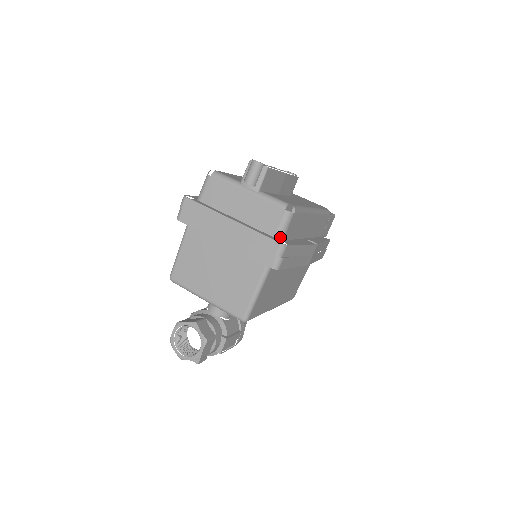
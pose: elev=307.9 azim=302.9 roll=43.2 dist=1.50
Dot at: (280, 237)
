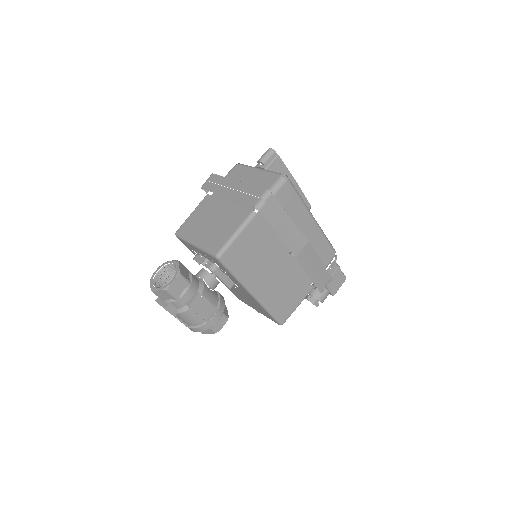
Dot at: occluded
